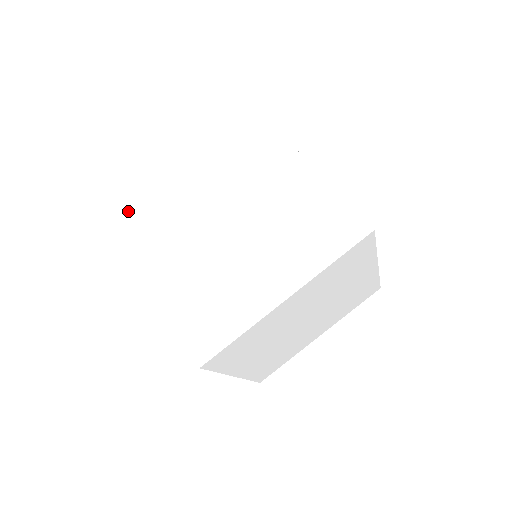
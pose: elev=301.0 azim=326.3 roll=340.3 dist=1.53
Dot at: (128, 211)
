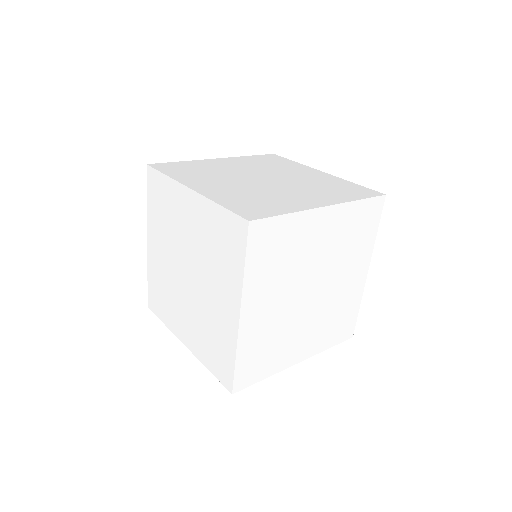
Dot at: (155, 178)
